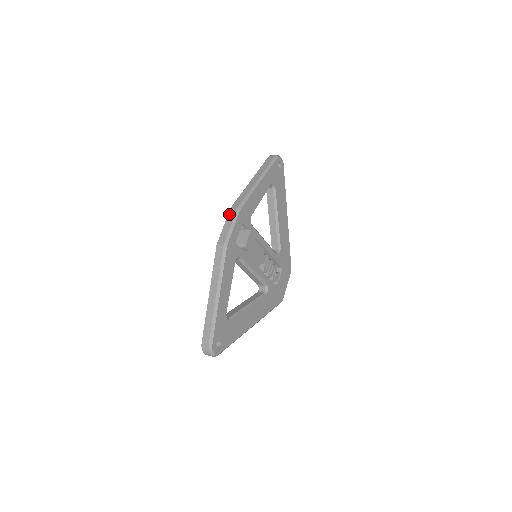
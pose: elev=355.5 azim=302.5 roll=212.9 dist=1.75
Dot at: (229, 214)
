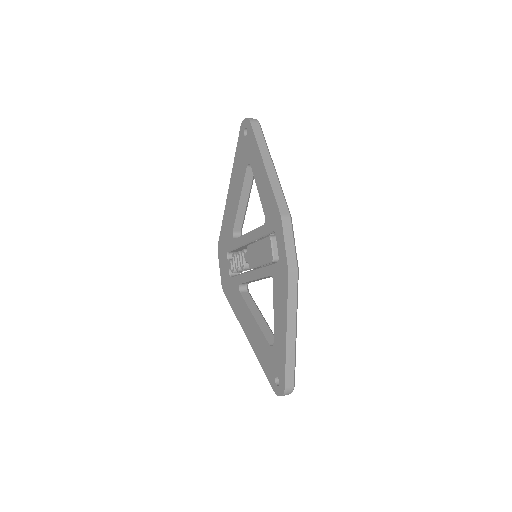
Dot at: (284, 226)
